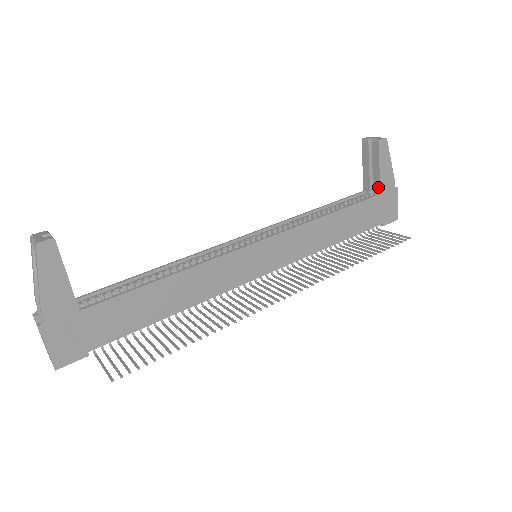
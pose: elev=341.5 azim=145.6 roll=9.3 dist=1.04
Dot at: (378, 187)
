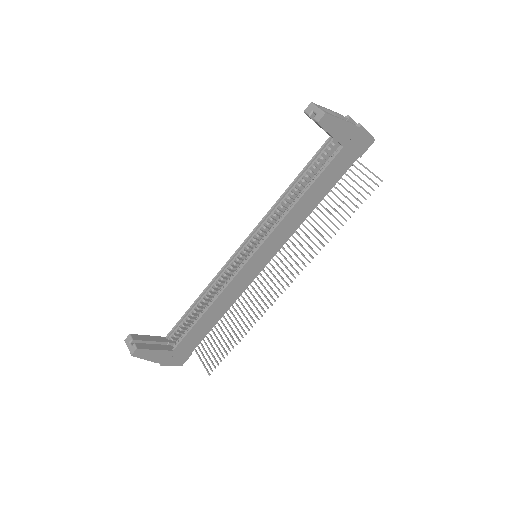
Dot at: (339, 143)
